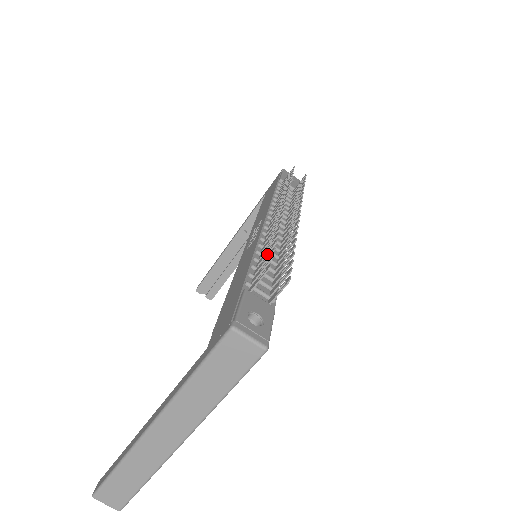
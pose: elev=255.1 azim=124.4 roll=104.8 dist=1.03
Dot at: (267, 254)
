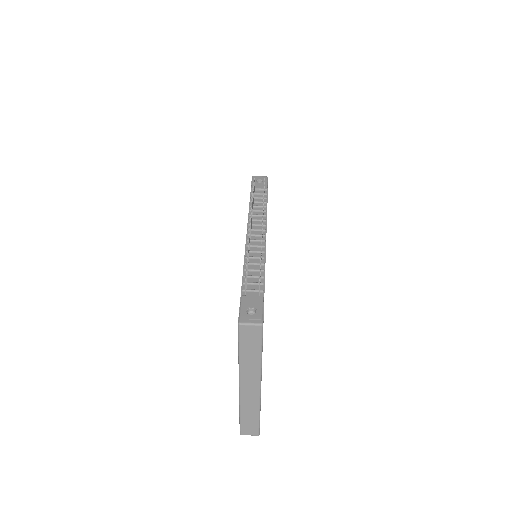
Dot at: (247, 266)
